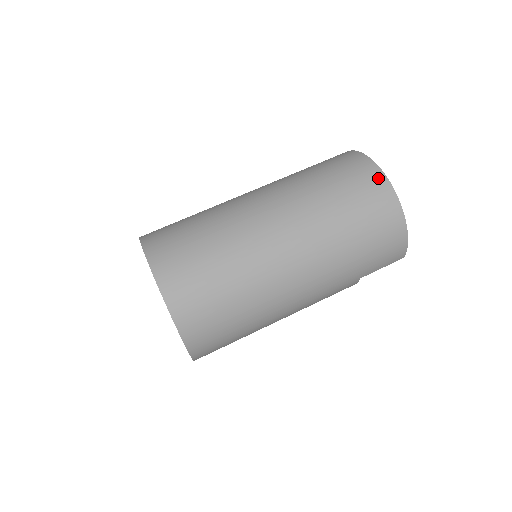
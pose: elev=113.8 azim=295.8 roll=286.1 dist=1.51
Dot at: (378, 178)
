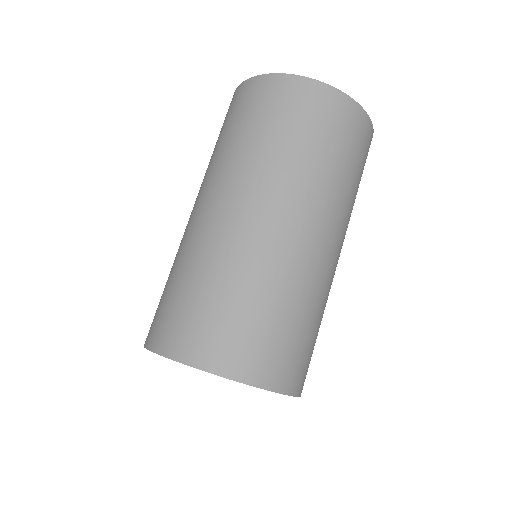
Dot at: (301, 85)
